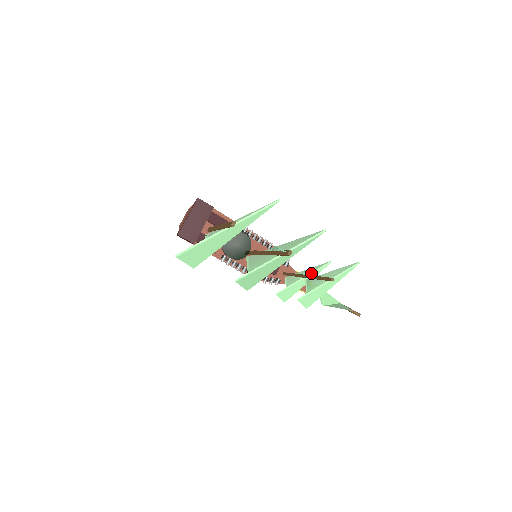
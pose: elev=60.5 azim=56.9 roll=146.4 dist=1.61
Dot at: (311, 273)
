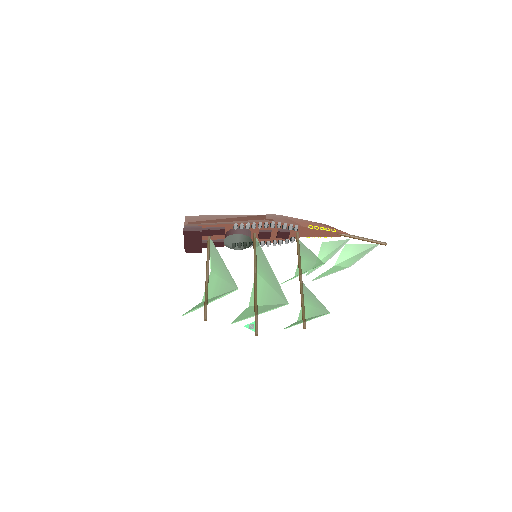
Dot at: occluded
